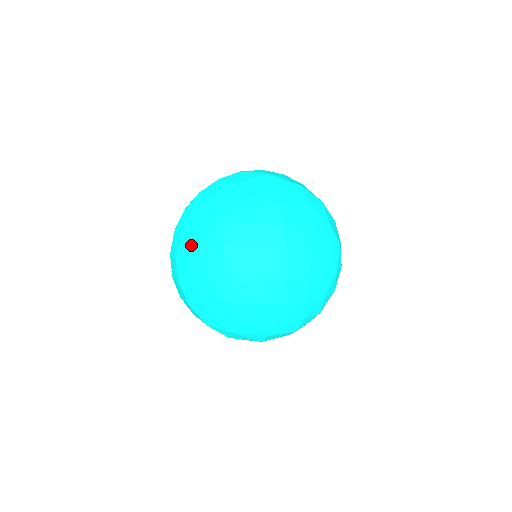
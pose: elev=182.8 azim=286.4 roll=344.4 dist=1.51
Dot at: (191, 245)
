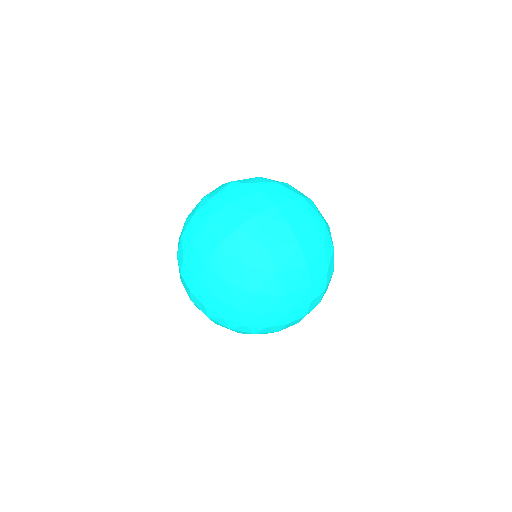
Dot at: (227, 307)
